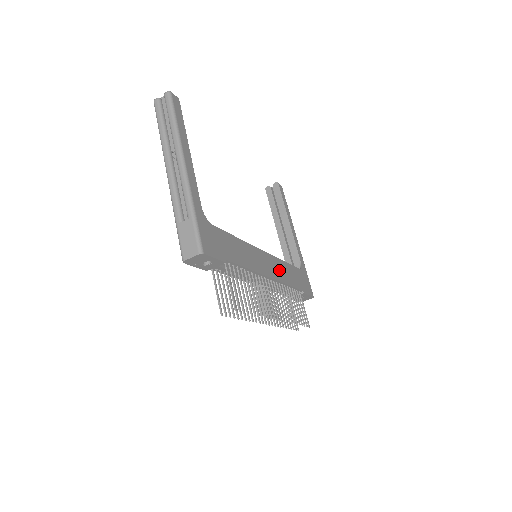
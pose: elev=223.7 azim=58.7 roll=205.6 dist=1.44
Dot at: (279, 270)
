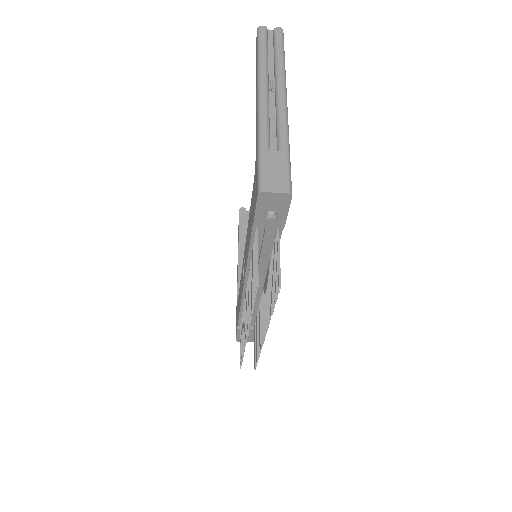
Dot at: occluded
